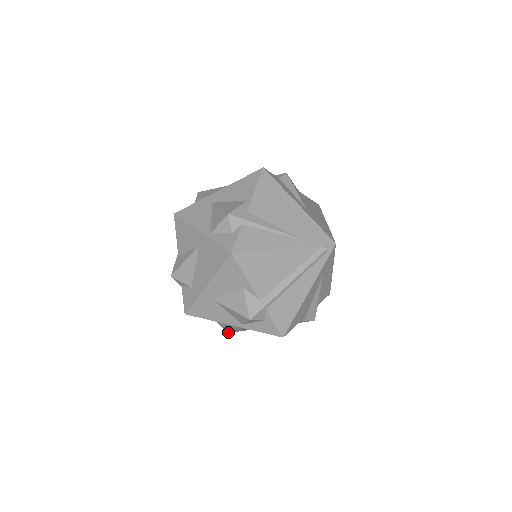
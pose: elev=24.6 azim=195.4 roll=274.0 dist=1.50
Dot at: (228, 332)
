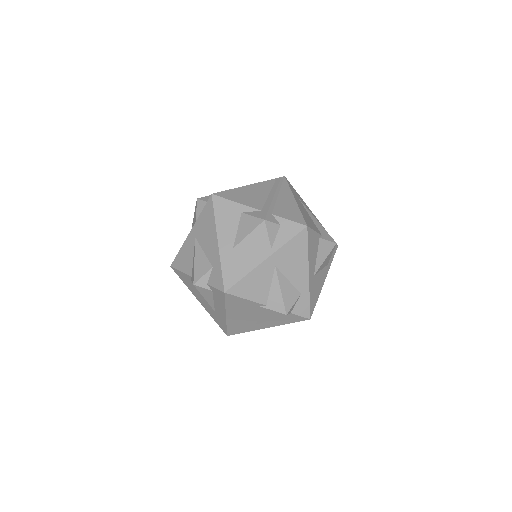
Dot at: (284, 310)
